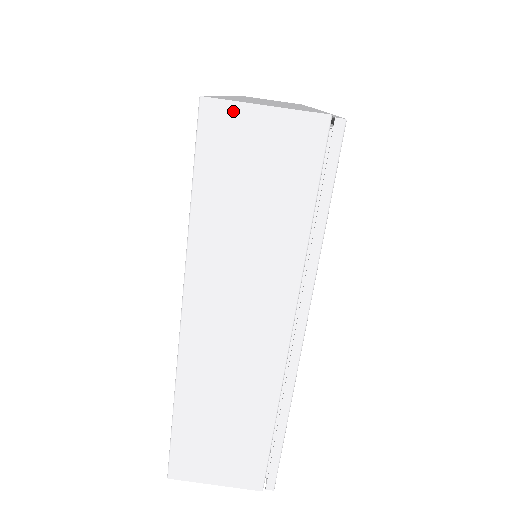
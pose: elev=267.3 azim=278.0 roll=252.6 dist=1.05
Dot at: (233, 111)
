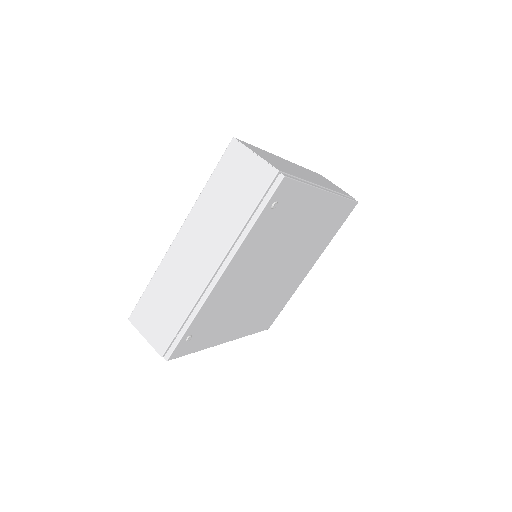
Dot at: (242, 149)
